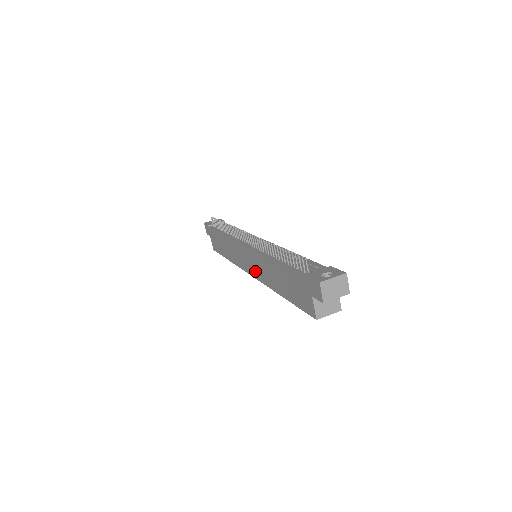
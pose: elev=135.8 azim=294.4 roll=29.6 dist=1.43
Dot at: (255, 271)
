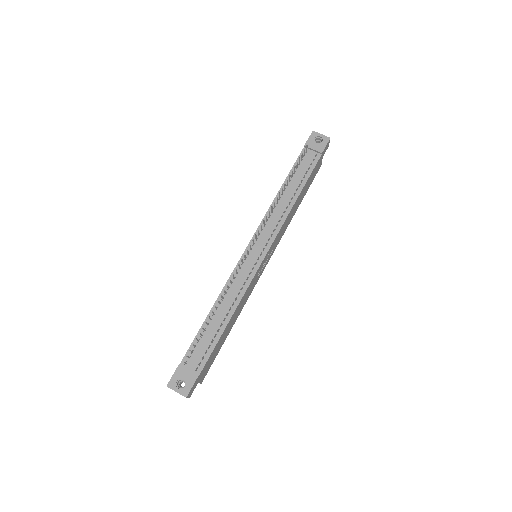
Dot at: occluded
